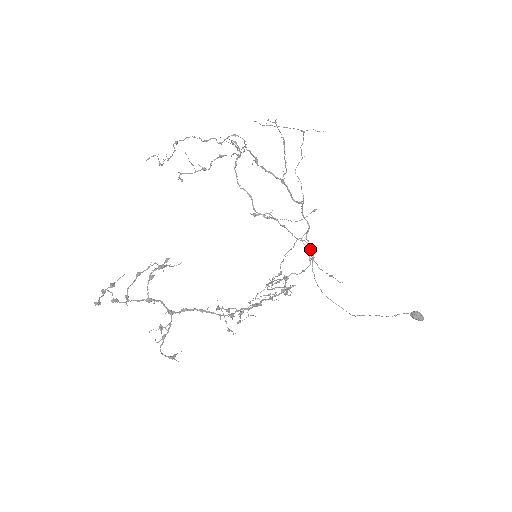
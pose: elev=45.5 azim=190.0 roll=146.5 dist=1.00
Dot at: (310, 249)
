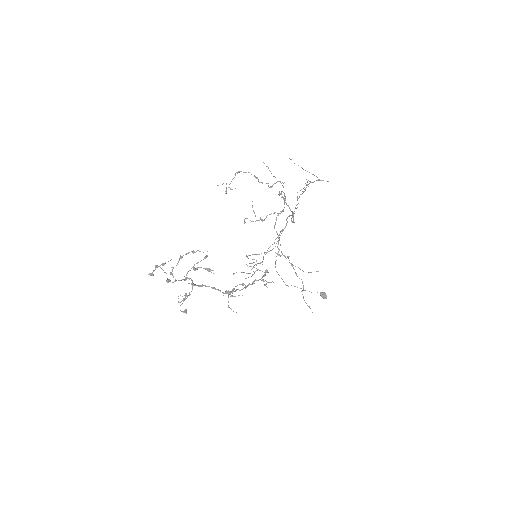
Dot at: occluded
